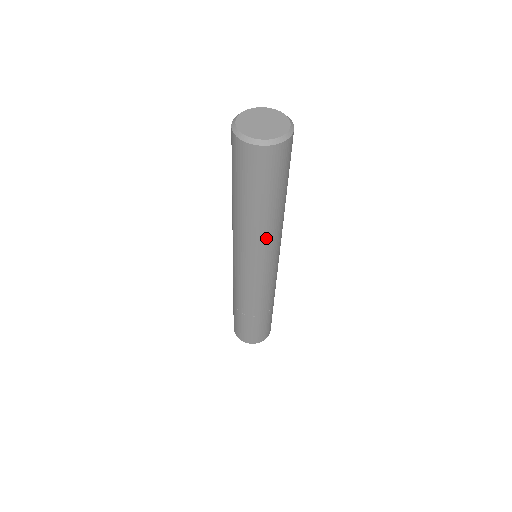
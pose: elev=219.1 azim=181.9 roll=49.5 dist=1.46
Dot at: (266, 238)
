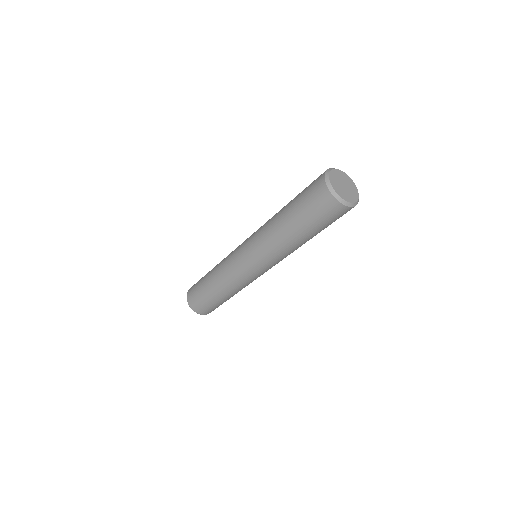
Dot at: (273, 245)
